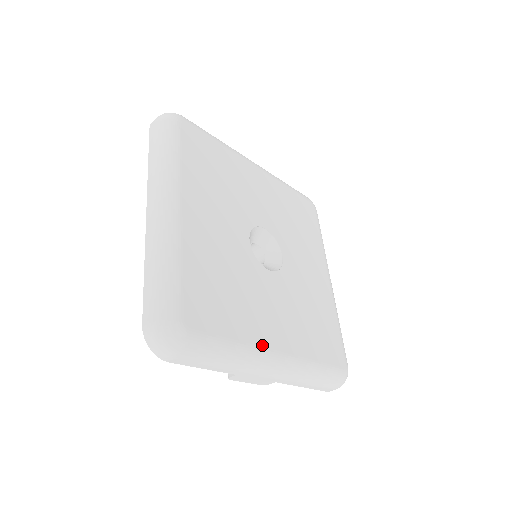
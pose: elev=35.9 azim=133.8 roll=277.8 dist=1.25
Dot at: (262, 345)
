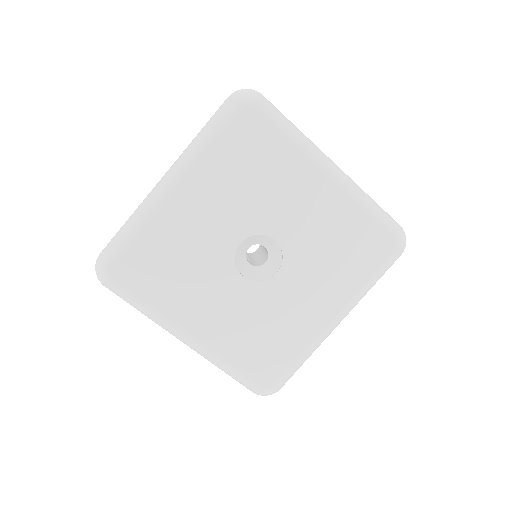
Dot at: (177, 321)
